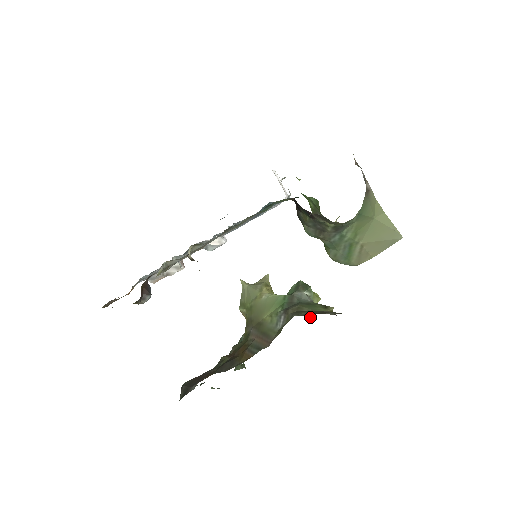
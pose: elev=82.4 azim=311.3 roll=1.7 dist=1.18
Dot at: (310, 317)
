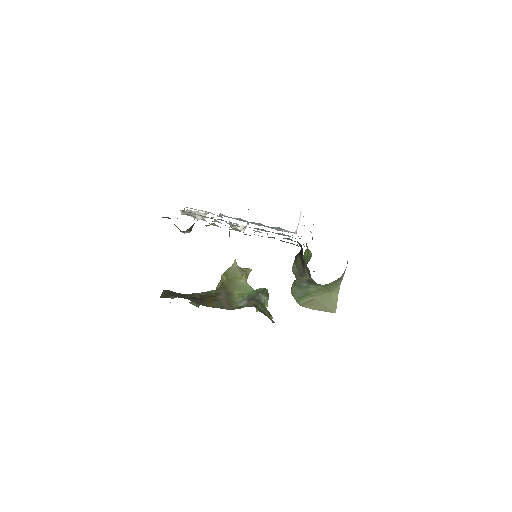
Dot at: occluded
